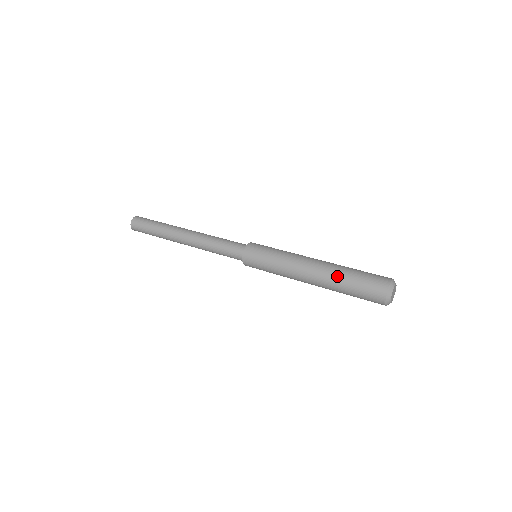
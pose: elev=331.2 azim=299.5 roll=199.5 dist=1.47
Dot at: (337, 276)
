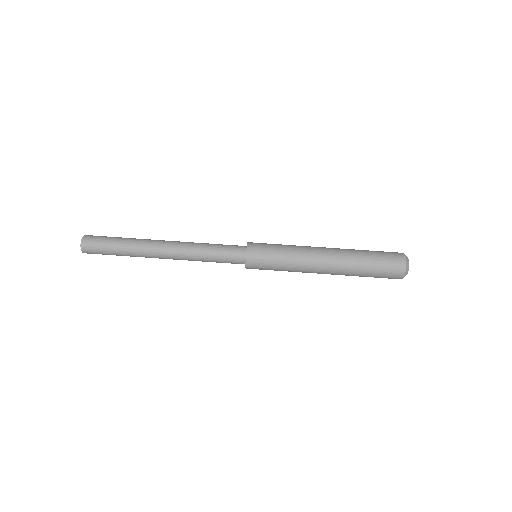
Dot at: occluded
